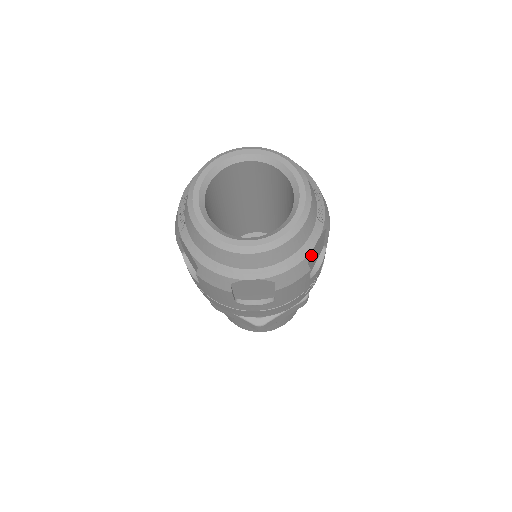
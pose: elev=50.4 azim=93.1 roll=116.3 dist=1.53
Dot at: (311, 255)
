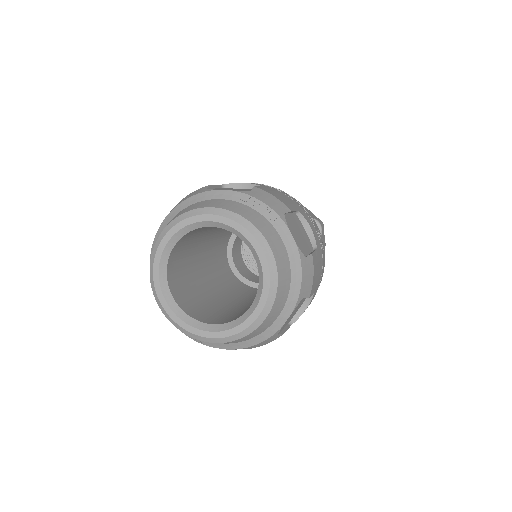
Dot at: (300, 248)
